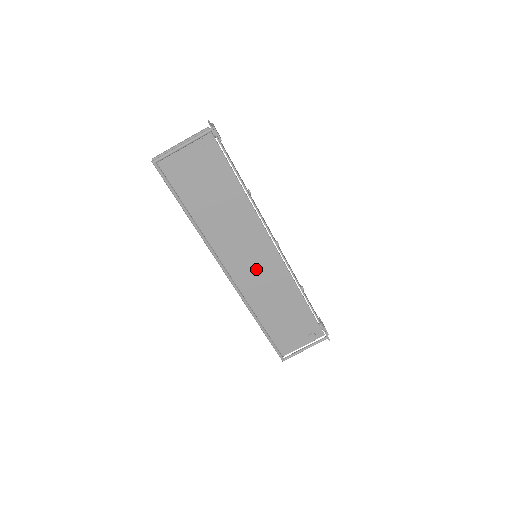
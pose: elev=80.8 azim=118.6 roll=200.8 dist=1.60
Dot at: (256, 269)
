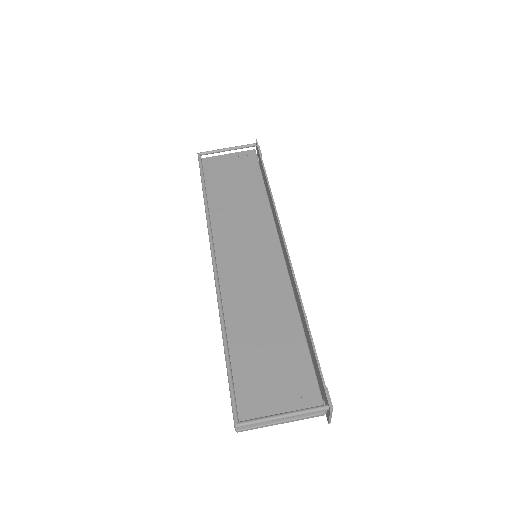
Dot at: (250, 269)
